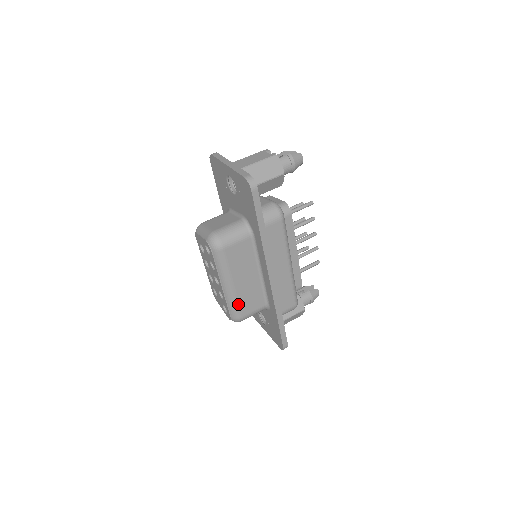
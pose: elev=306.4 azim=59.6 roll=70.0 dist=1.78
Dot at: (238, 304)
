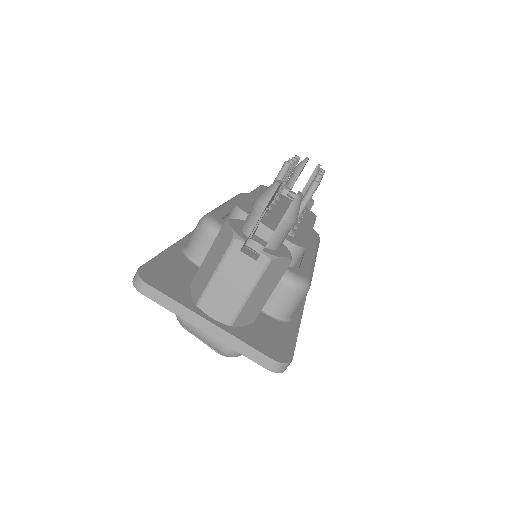
Dot at: occluded
